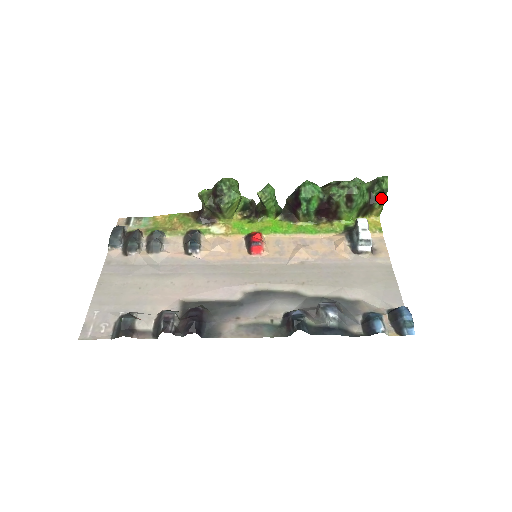
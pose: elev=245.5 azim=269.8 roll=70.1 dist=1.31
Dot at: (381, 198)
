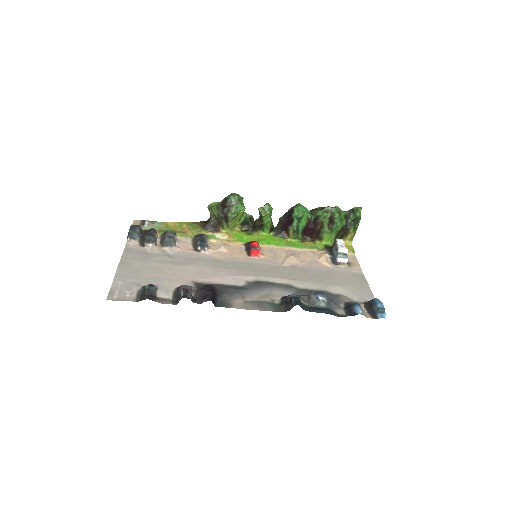
Dot at: (355, 224)
